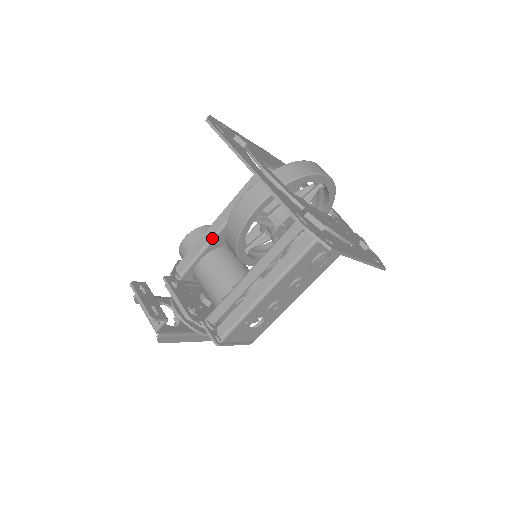
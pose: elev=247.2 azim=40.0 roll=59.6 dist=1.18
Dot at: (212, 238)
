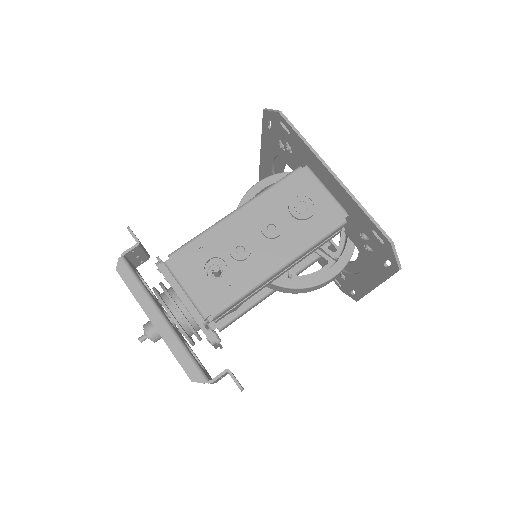
Dot at: occluded
